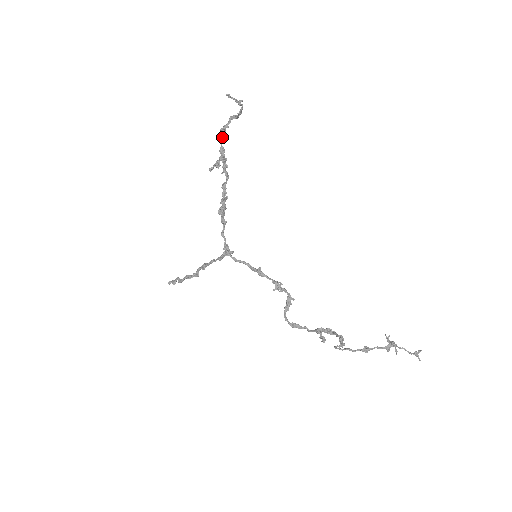
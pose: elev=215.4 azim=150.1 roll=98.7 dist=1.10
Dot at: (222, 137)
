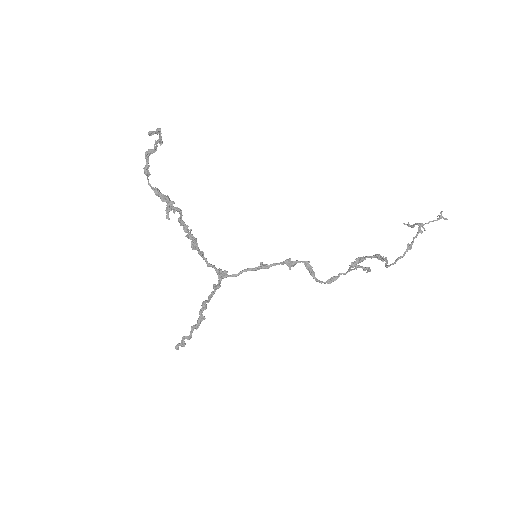
Dot at: occluded
